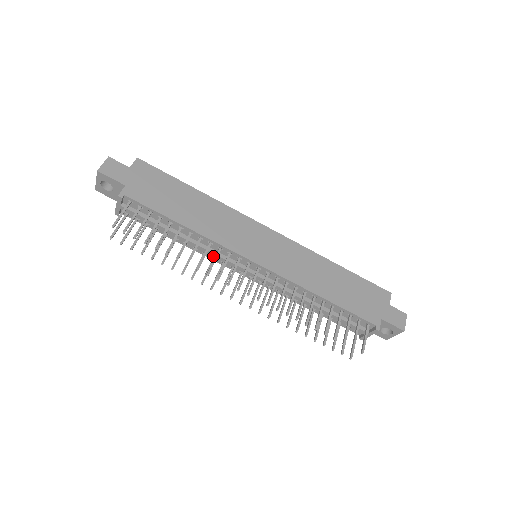
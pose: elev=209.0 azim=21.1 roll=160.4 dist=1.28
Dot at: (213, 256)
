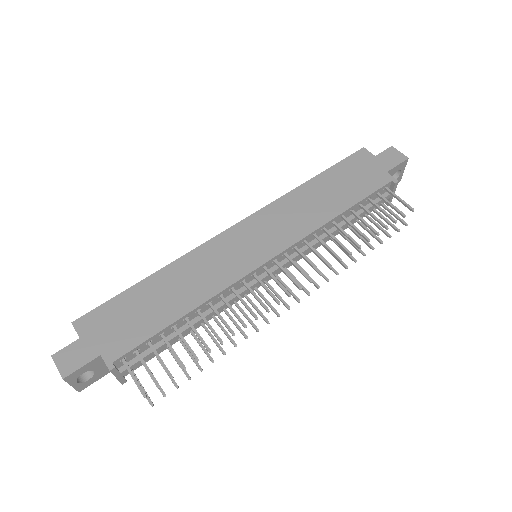
Dot at: (233, 301)
